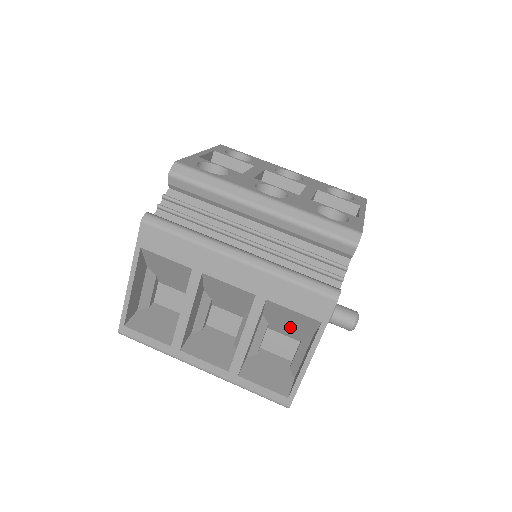
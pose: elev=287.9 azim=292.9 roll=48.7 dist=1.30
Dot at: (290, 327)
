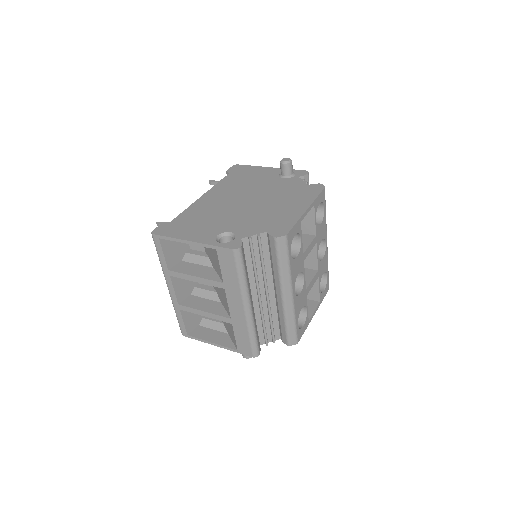
Dot at: occluded
